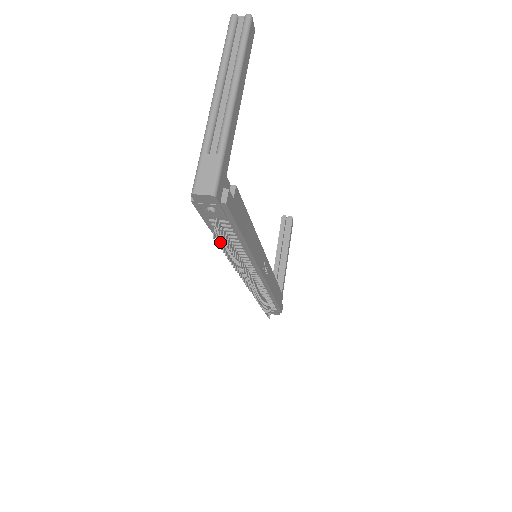
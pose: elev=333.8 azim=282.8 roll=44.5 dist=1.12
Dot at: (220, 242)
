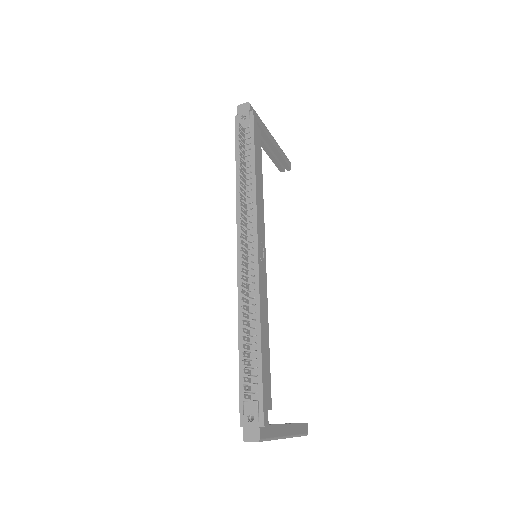
Dot at: (240, 137)
